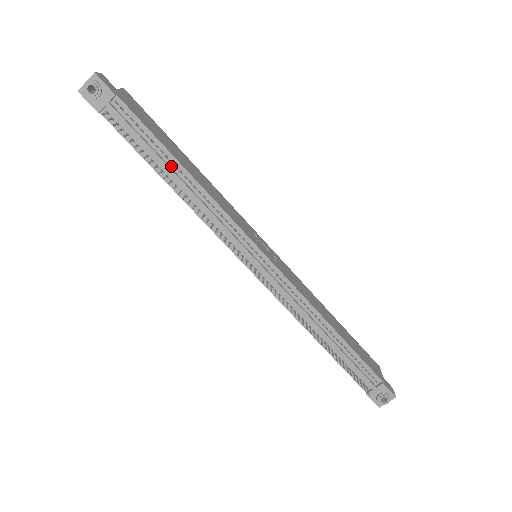
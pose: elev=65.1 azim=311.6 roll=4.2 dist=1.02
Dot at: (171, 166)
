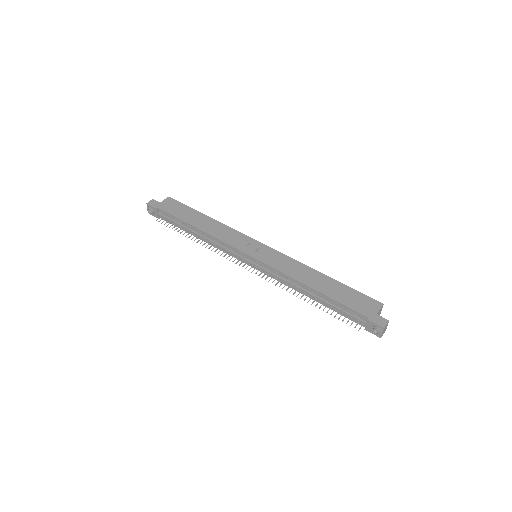
Dot at: (191, 229)
